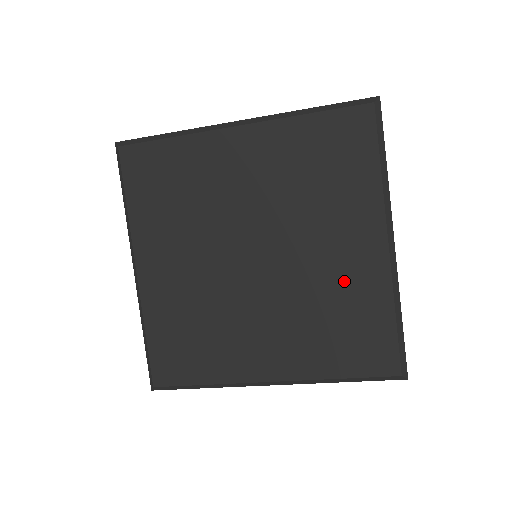
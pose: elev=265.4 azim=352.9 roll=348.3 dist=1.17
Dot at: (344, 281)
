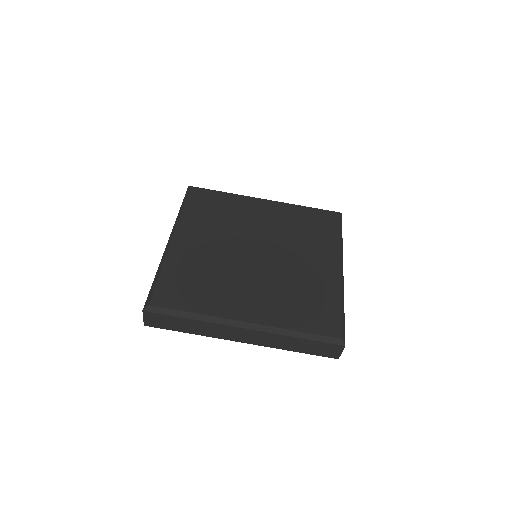
Dot at: (311, 278)
